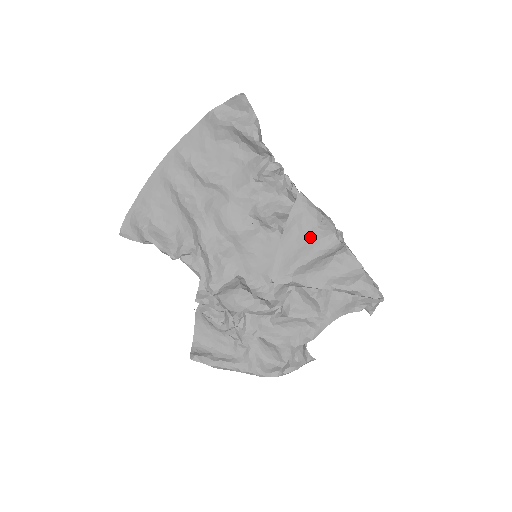
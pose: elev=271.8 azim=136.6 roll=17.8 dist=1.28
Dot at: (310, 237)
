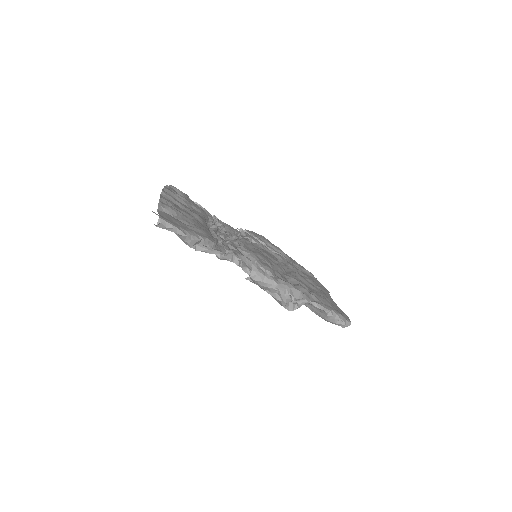
Dot at: occluded
